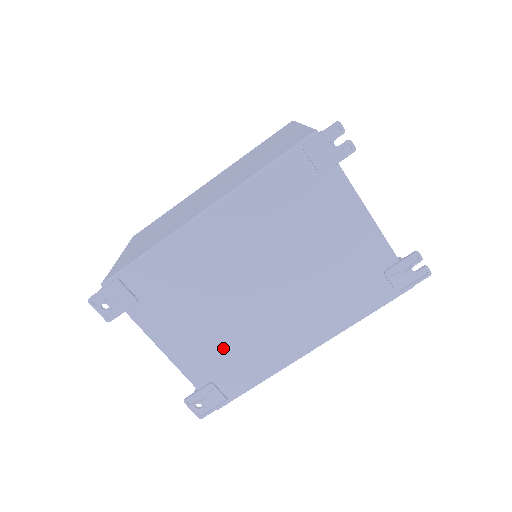
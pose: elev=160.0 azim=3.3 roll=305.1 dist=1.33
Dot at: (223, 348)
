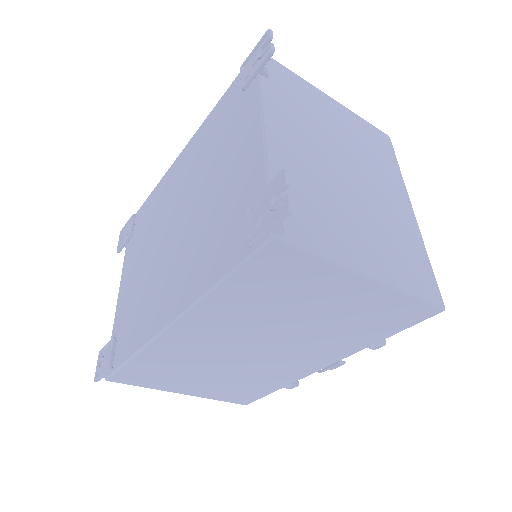
Dot at: (136, 298)
